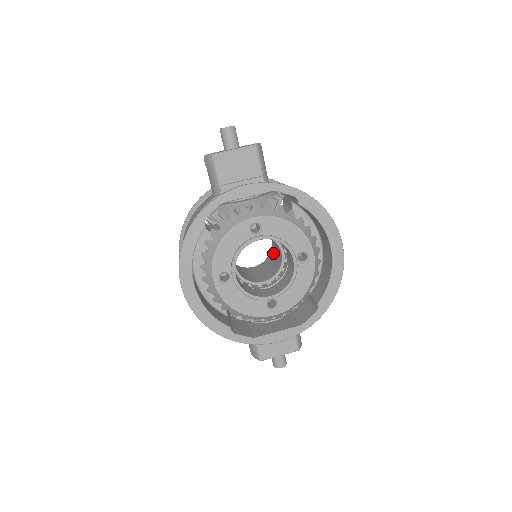
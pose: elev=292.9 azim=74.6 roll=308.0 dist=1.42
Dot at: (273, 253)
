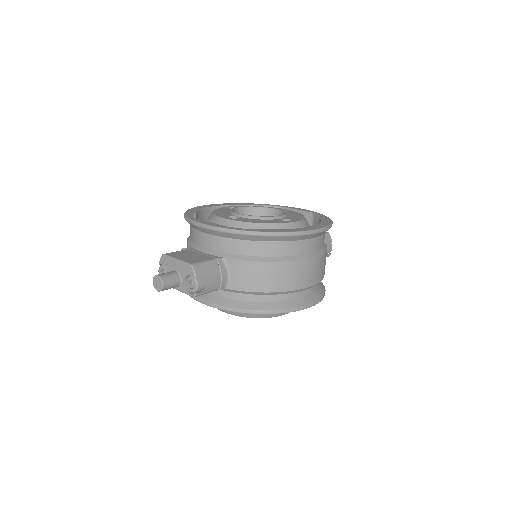
Dot at: occluded
